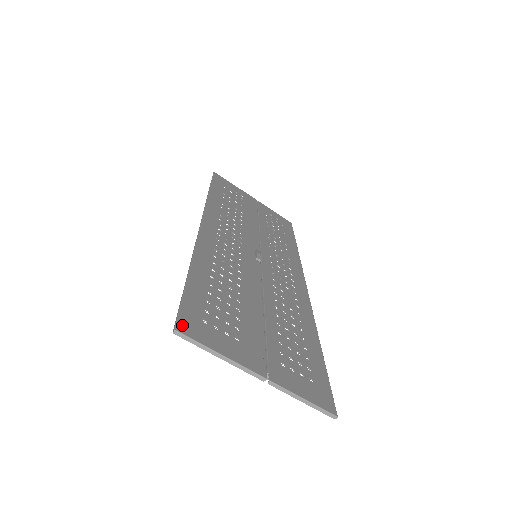
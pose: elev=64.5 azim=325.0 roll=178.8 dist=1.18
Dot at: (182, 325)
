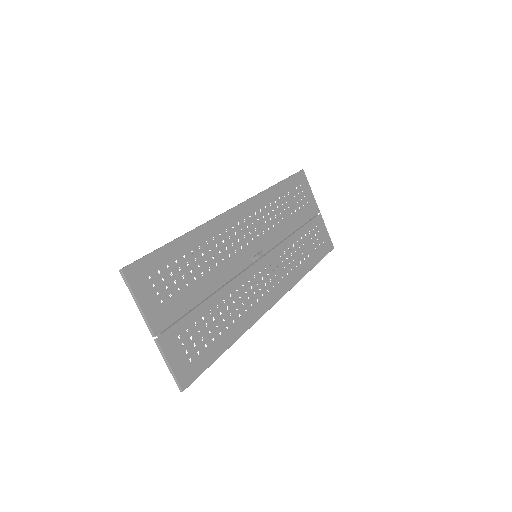
Dot at: (129, 270)
